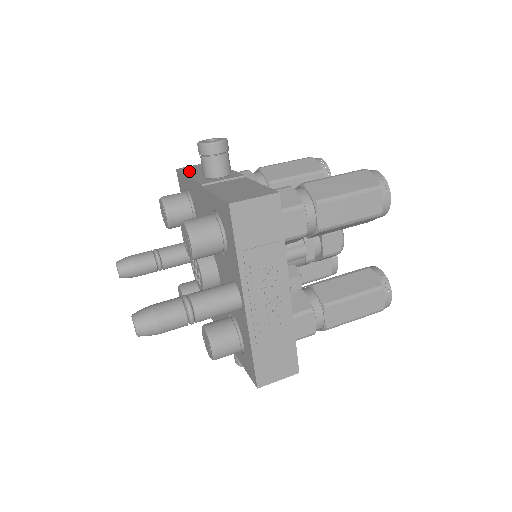
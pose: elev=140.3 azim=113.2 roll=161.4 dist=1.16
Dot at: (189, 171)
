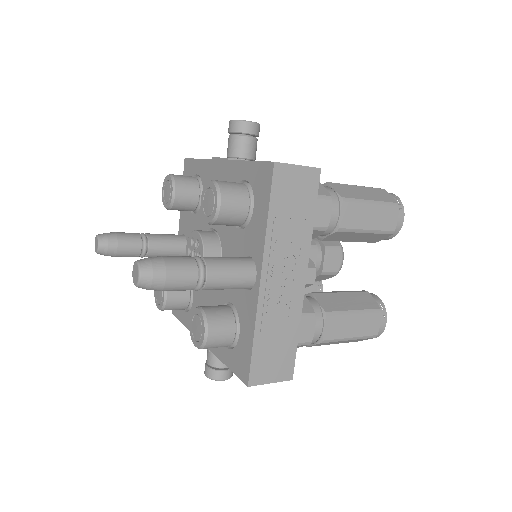
Dot at: occluded
